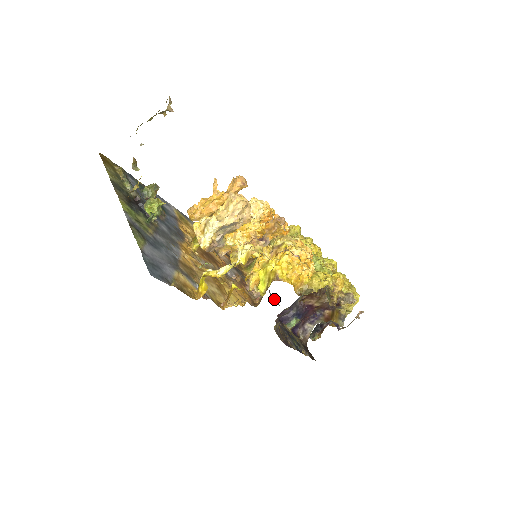
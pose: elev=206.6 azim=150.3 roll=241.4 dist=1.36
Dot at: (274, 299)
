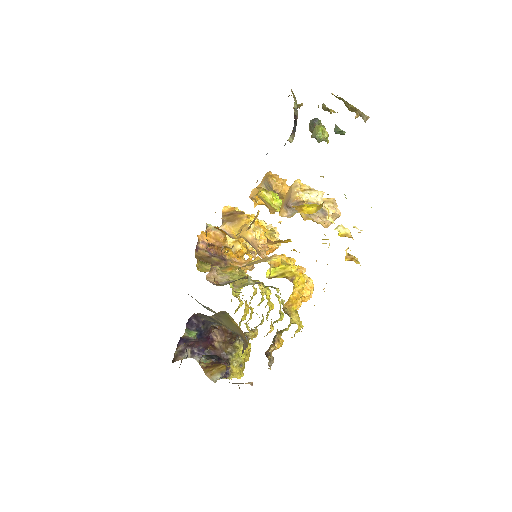
Dot at: occluded
